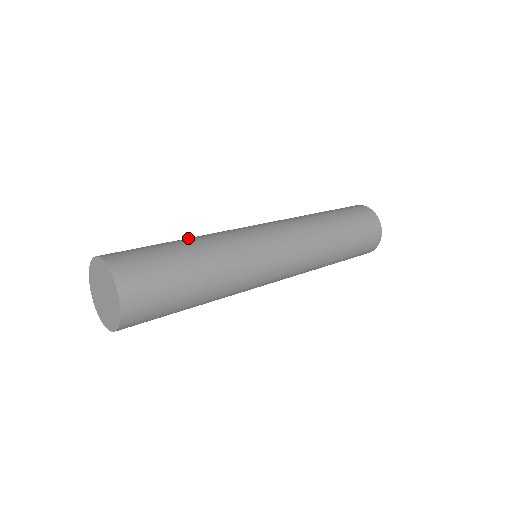
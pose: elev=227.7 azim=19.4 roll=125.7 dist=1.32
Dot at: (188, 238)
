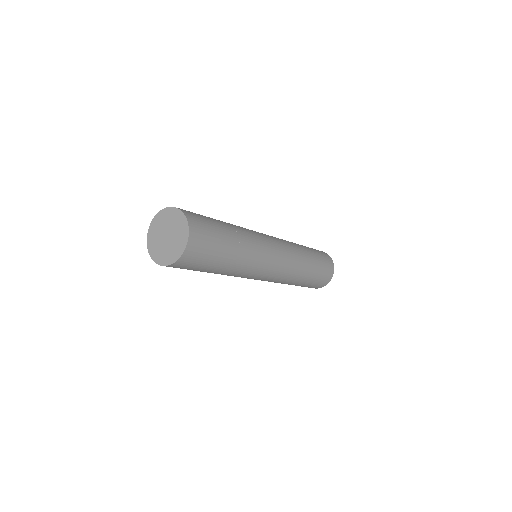
Dot at: occluded
